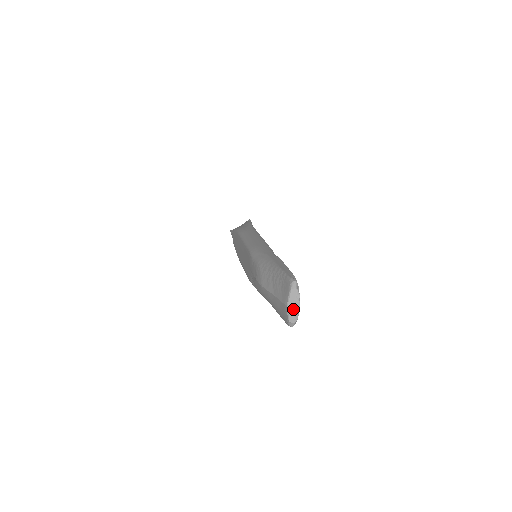
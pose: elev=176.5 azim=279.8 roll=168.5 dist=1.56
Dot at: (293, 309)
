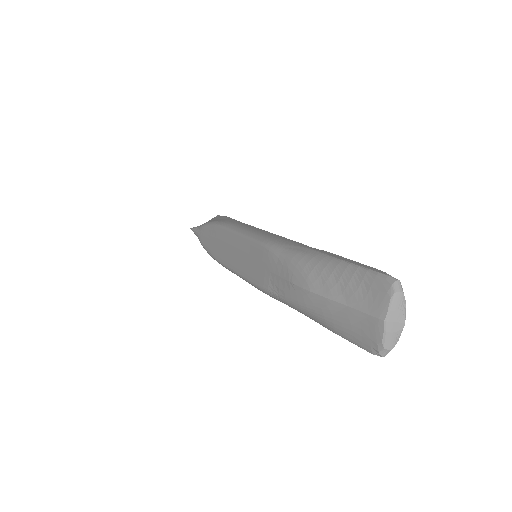
Dot at: (394, 326)
